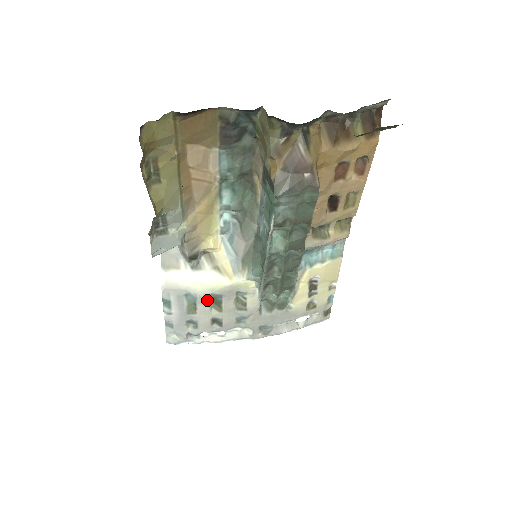
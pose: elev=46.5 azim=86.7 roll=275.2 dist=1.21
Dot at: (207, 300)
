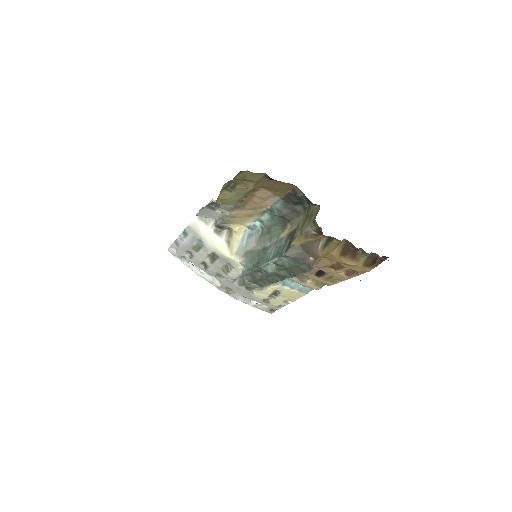
Dot at: (209, 252)
